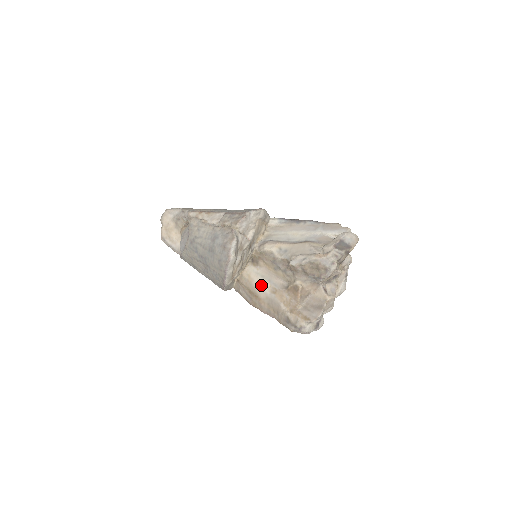
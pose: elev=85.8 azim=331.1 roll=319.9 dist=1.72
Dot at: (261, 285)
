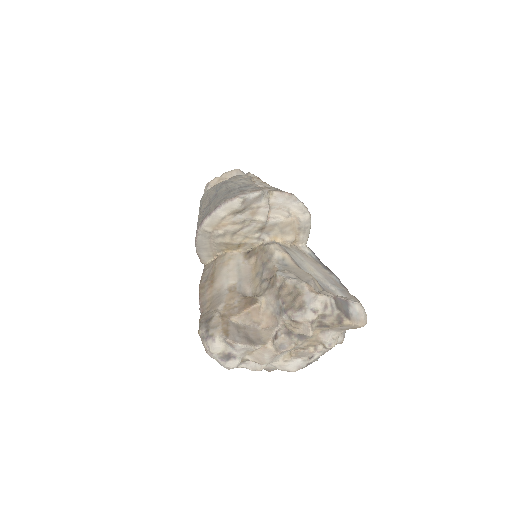
Dot at: (229, 275)
